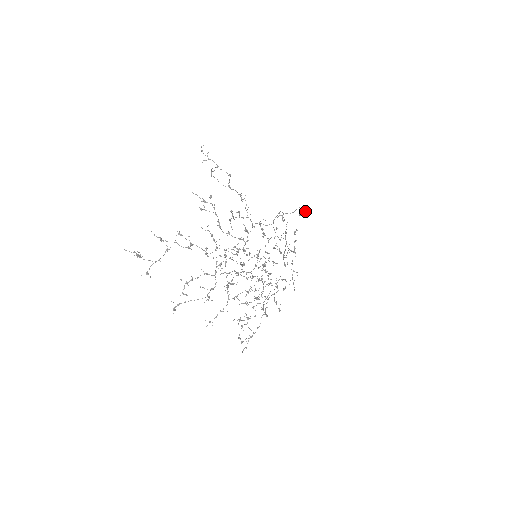
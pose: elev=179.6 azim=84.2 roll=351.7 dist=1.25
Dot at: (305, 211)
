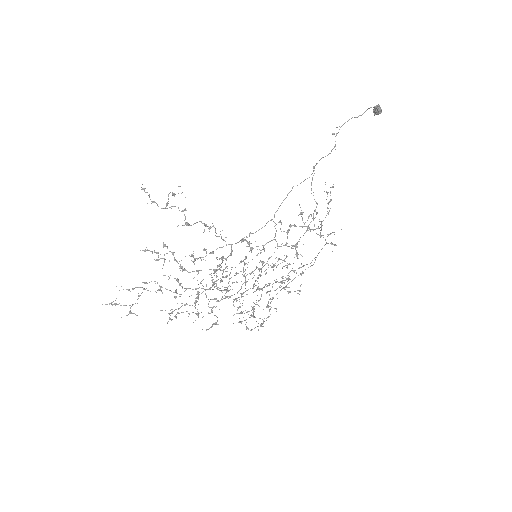
Dot at: (380, 110)
